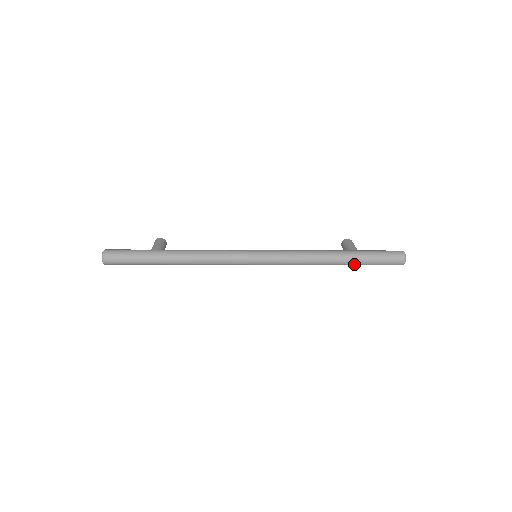
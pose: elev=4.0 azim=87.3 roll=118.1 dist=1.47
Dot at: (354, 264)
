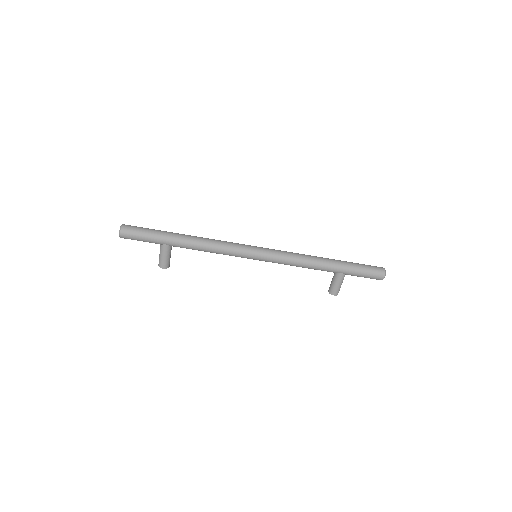
Dot at: (343, 265)
